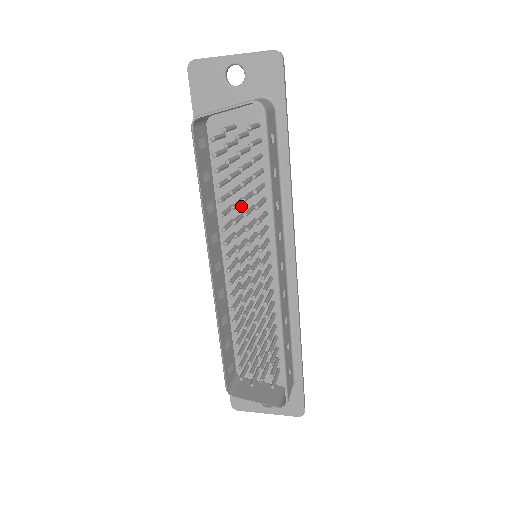
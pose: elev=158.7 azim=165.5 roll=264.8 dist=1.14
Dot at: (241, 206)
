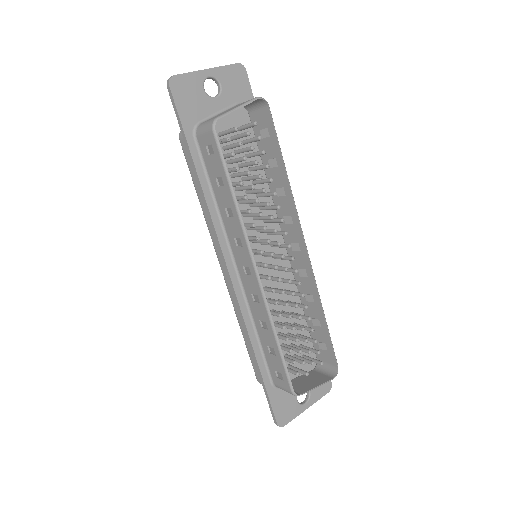
Dot at: (241, 208)
